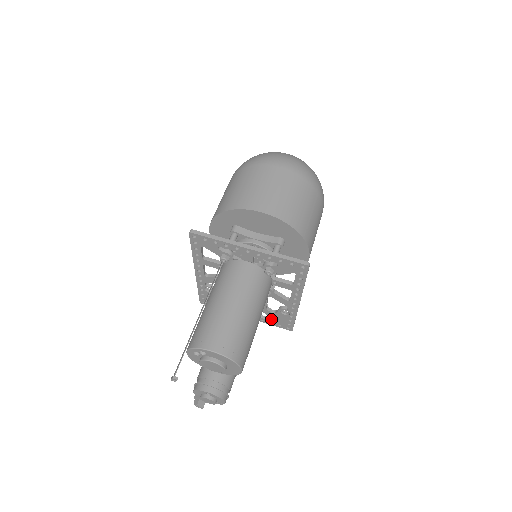
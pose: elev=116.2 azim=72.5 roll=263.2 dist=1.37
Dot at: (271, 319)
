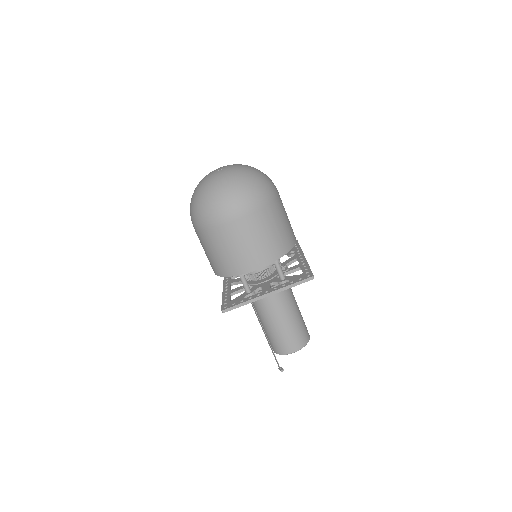
Dot at: occluded
